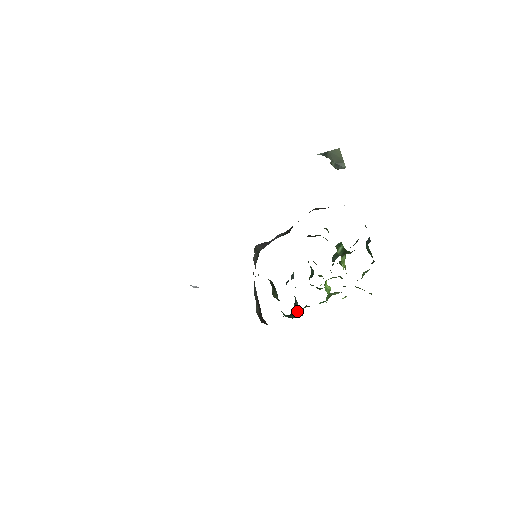
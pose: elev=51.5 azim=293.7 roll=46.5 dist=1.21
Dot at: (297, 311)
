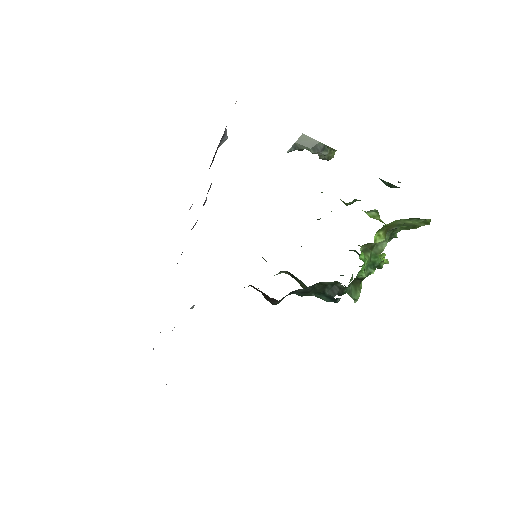
Dot at: (347, 293)
